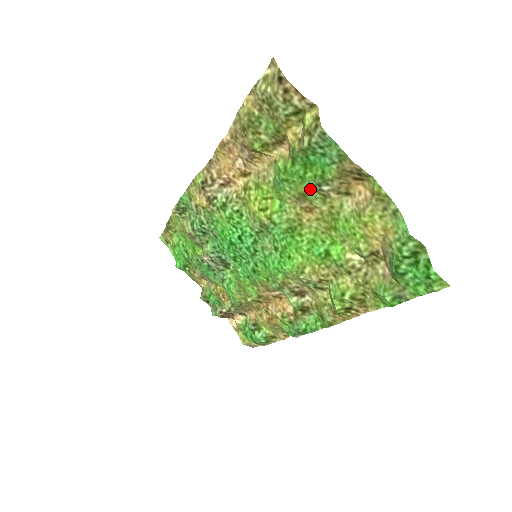
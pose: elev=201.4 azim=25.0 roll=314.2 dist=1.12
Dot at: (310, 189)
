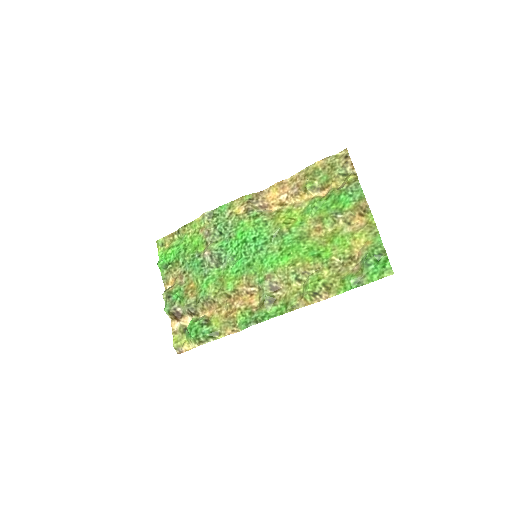
Dot at: (329, 215)
